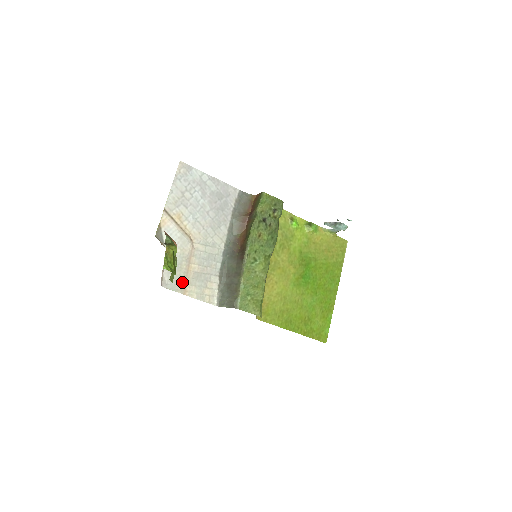
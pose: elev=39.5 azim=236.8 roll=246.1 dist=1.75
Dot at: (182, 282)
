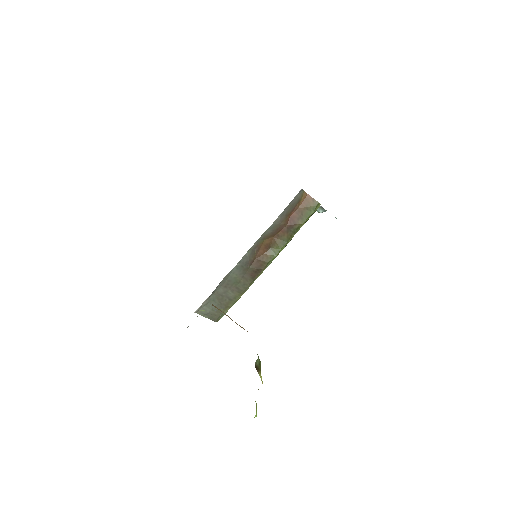
Dot at: occluded
